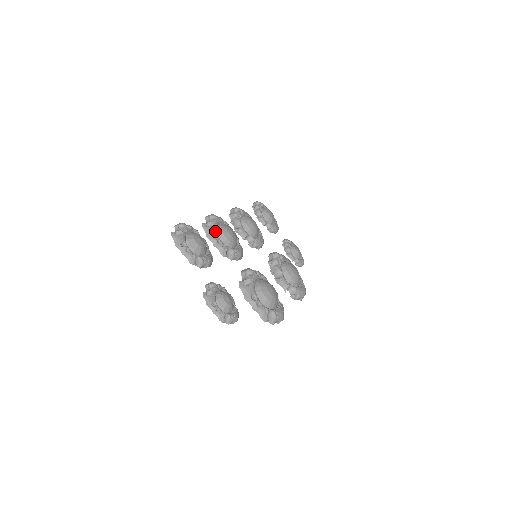
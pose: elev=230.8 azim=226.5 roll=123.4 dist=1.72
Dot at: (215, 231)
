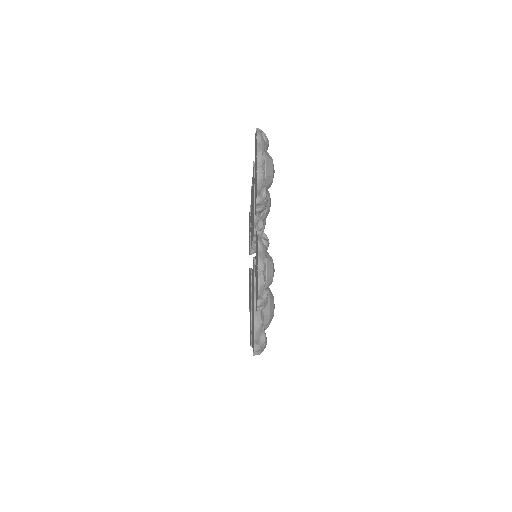
Dot at: occluded
